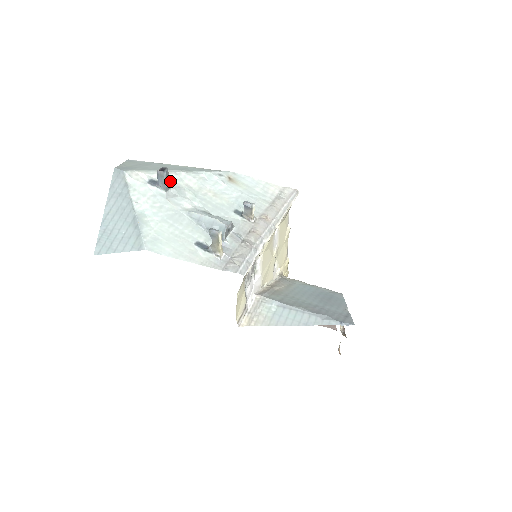
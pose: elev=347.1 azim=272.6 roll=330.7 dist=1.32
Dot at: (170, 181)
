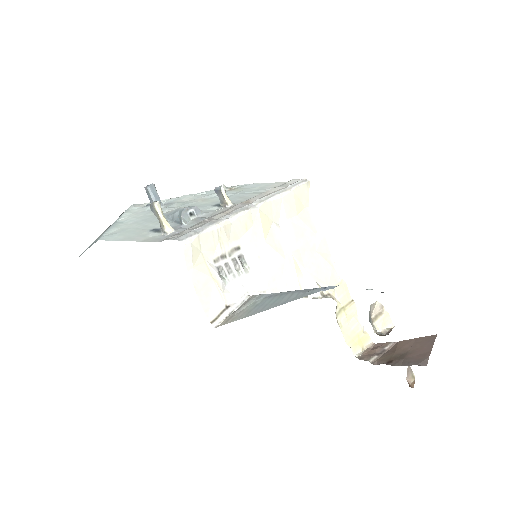
Dot at: (168, 202)
